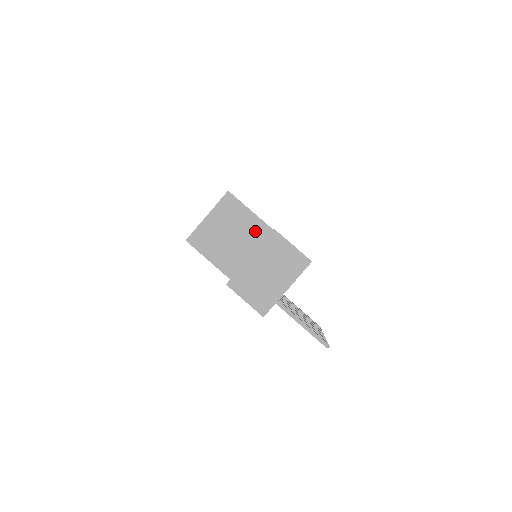
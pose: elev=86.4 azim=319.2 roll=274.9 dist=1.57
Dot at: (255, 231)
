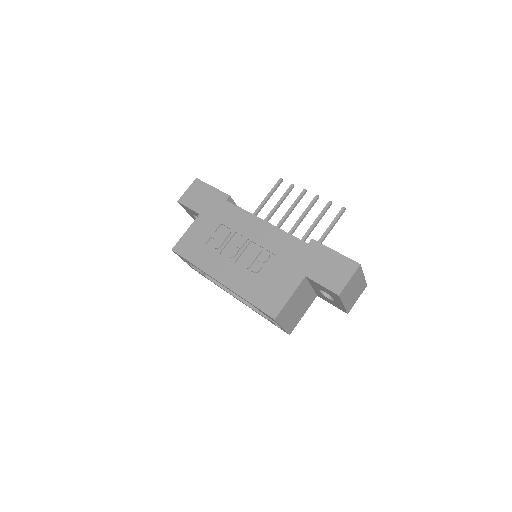
Dot at: (301, 291)
